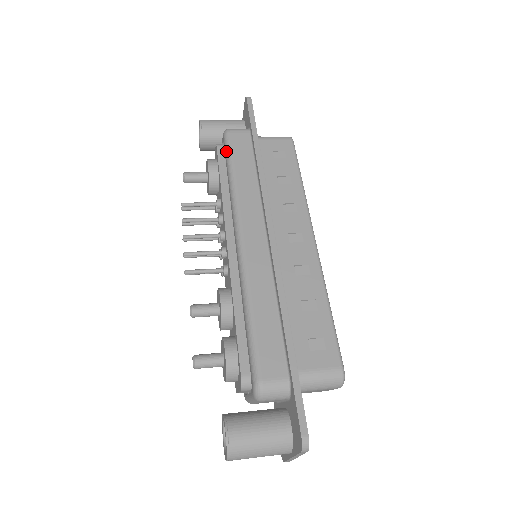
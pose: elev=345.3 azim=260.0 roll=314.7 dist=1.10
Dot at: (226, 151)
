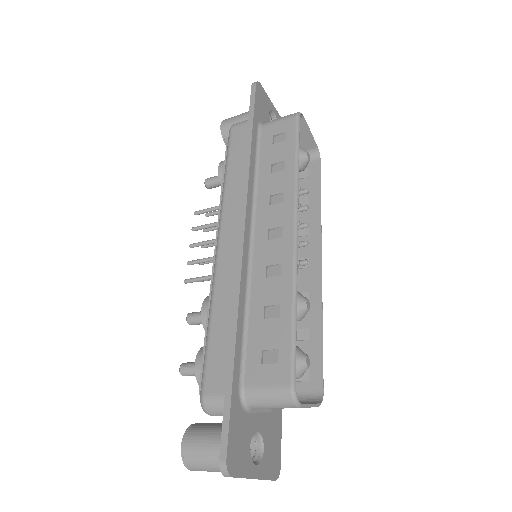
Dot at: (227, 150)
